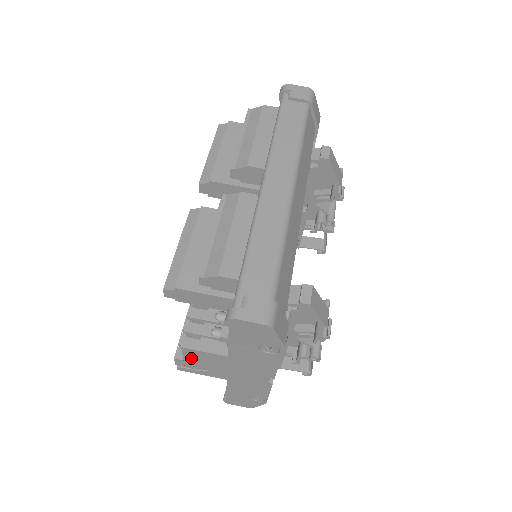
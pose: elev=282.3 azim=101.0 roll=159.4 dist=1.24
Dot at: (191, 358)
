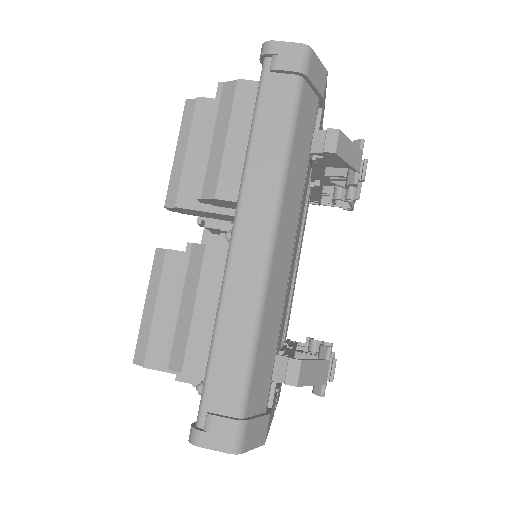
Dot at: occluded
